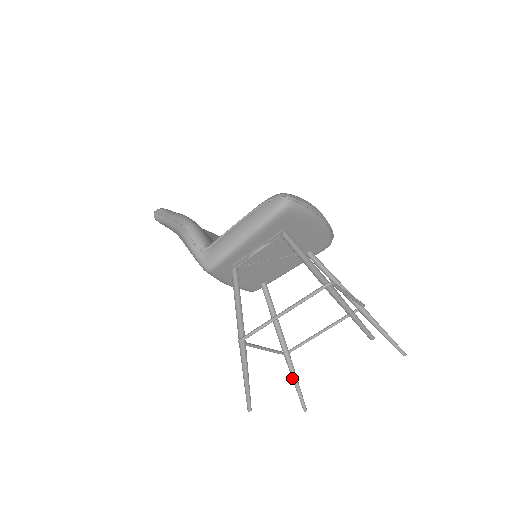
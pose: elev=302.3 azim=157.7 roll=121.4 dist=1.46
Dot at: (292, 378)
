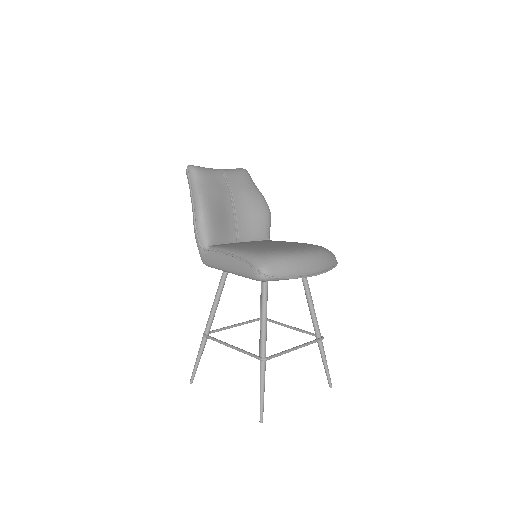
Dot at: occluded
